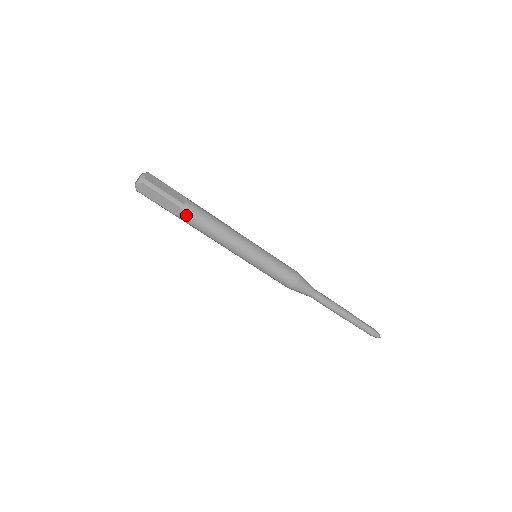
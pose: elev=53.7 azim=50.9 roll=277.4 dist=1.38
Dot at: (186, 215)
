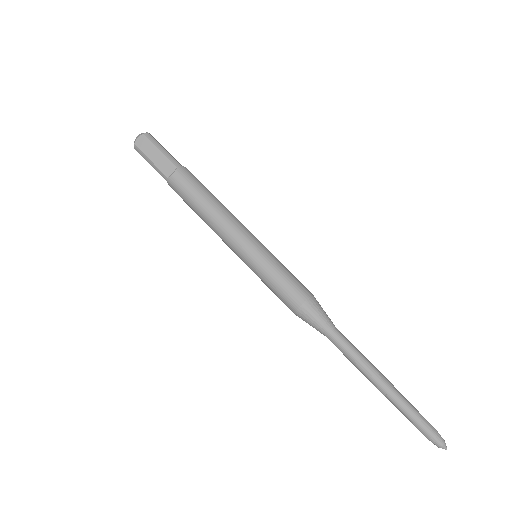
Dot at: (180, 177)
